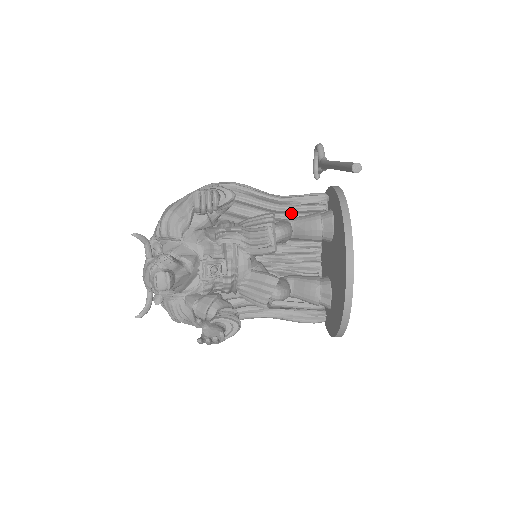
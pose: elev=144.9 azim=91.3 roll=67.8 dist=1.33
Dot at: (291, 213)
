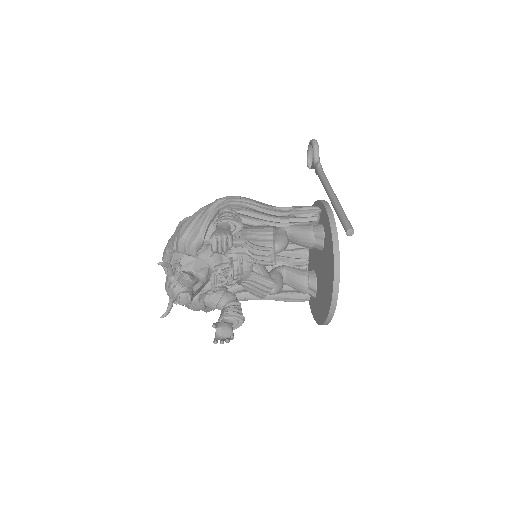
Dot at: (288, 222)
